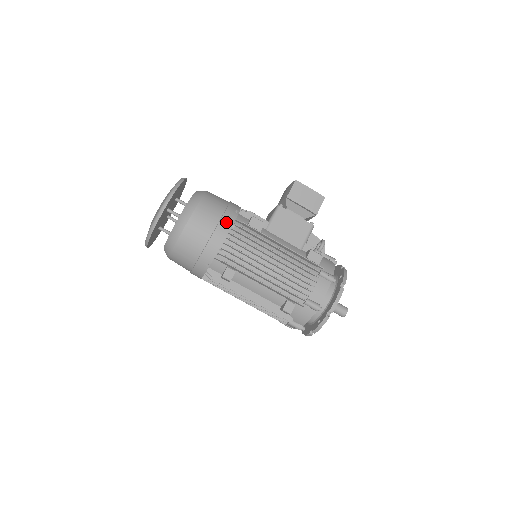
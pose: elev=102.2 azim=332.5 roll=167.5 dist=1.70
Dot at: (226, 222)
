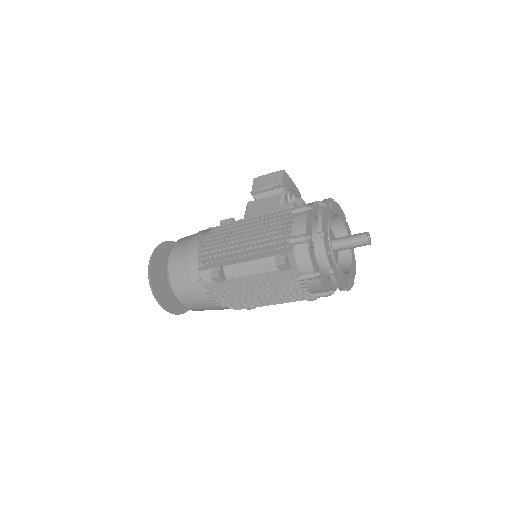
Dot at: (197, 237)
